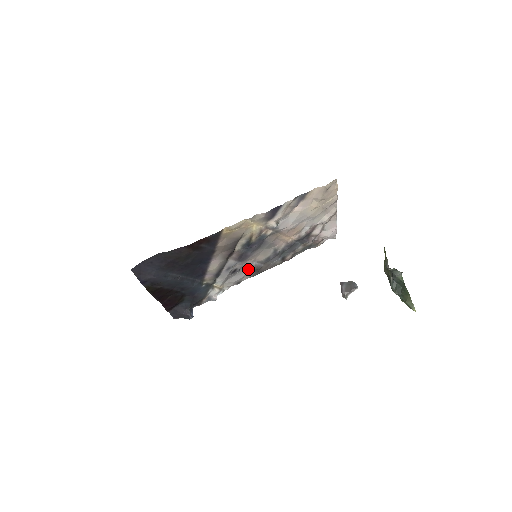
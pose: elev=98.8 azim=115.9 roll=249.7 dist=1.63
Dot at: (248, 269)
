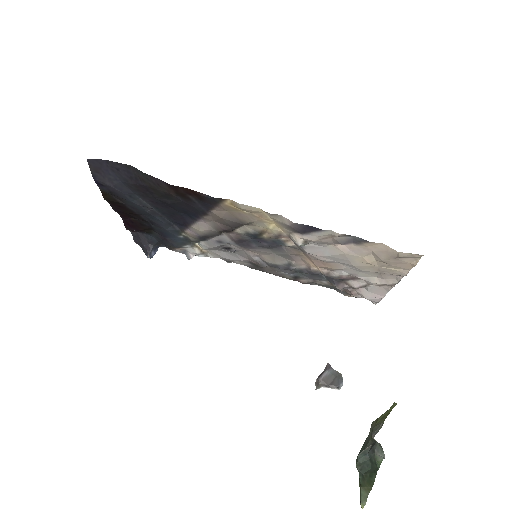
Dot at: (246, 257)
